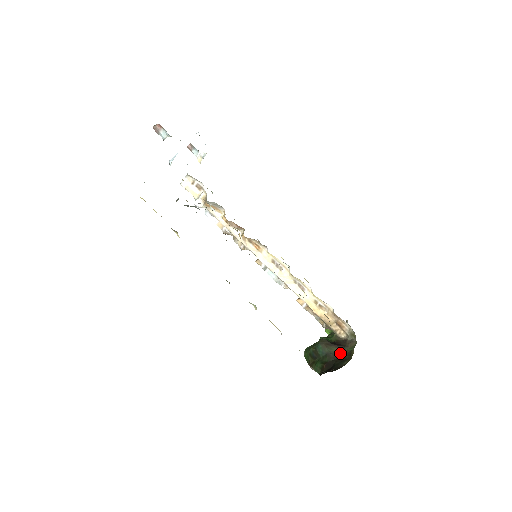
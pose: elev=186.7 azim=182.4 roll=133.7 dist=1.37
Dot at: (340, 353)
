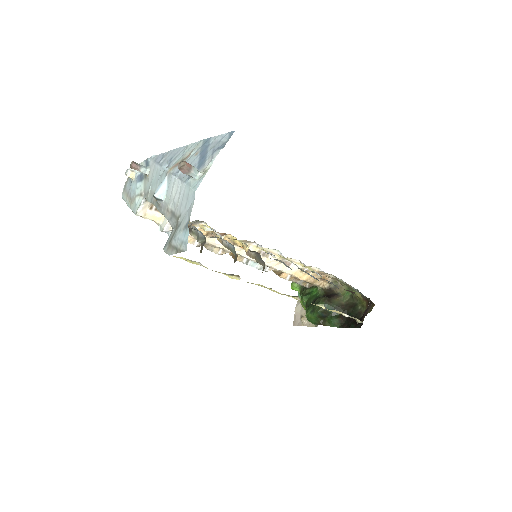
Dot at: (342, 302)
